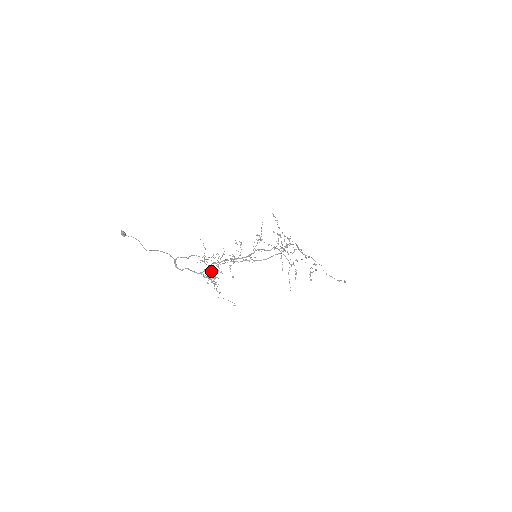
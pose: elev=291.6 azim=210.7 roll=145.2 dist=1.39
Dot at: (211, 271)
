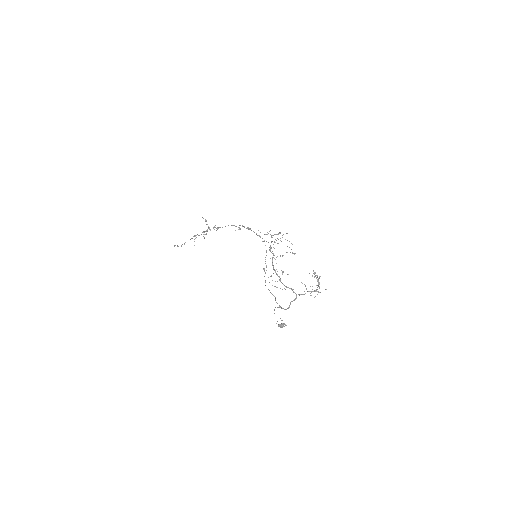
Dot at: (318, 285)
